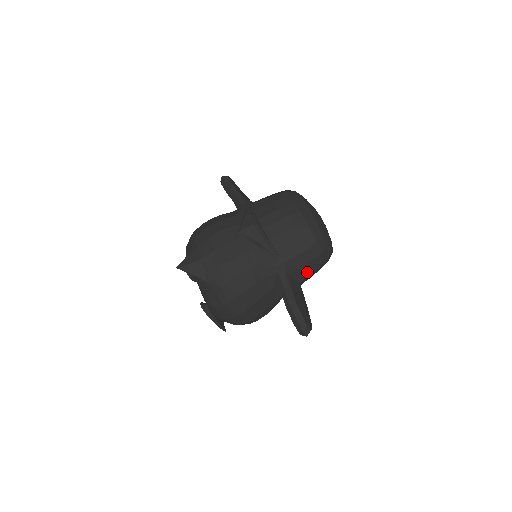
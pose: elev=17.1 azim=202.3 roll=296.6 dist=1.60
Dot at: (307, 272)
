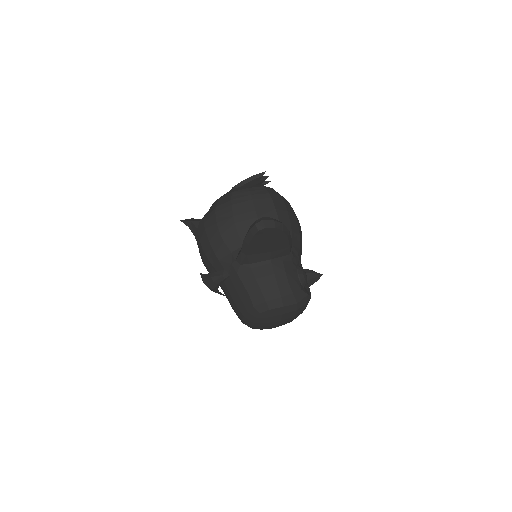
Dot at: occluded
